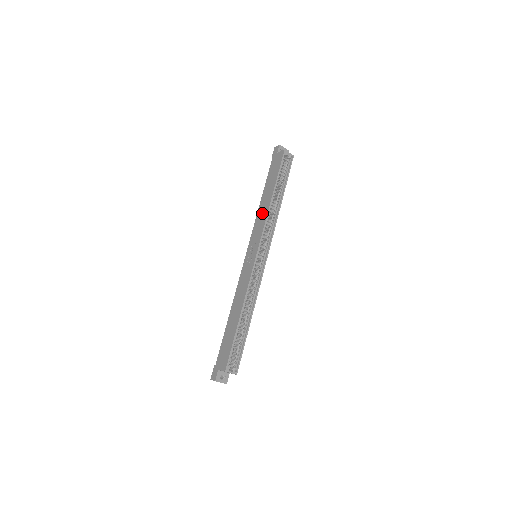
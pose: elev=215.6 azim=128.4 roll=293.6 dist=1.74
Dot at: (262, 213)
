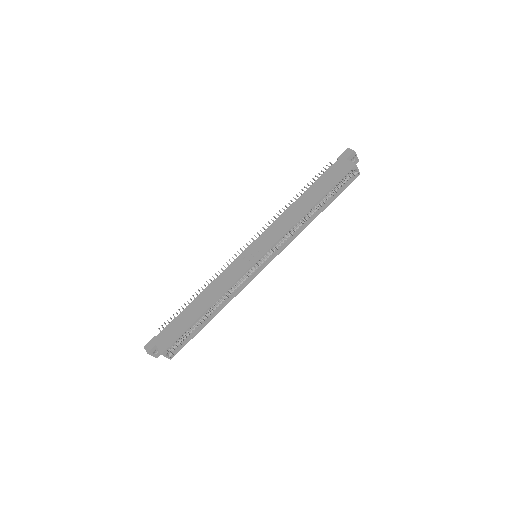
Dot at: (289, 218)
